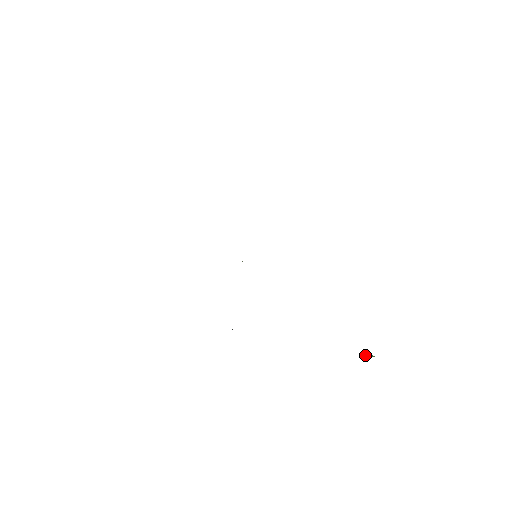
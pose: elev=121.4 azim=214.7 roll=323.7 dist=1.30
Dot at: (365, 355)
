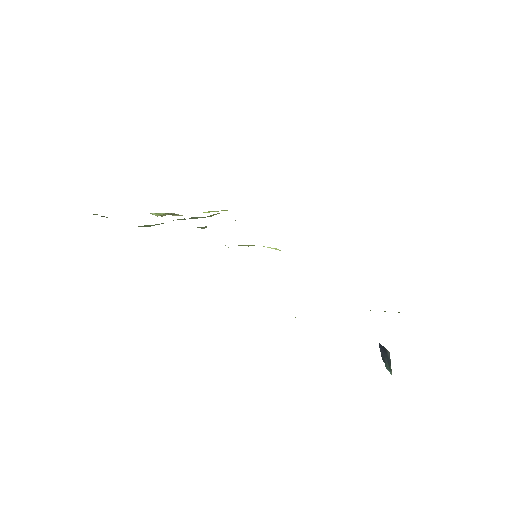
Dot at: occluded
